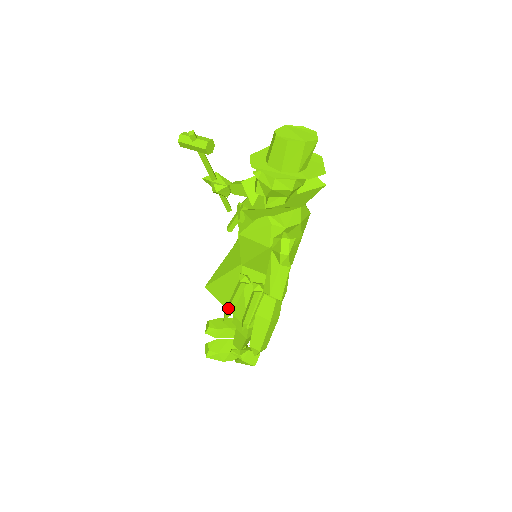
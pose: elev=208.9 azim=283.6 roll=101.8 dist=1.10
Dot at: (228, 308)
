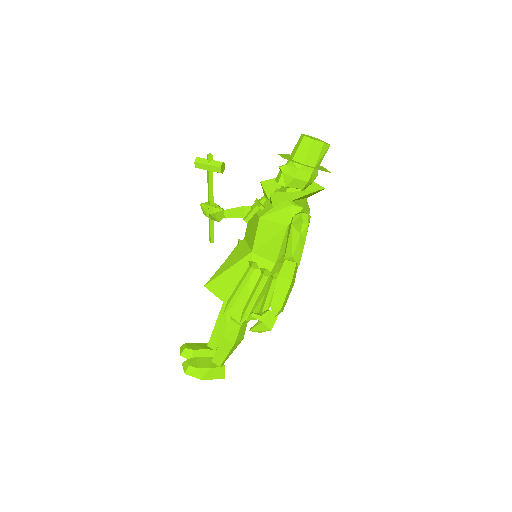
Dot at: (233, 296)
